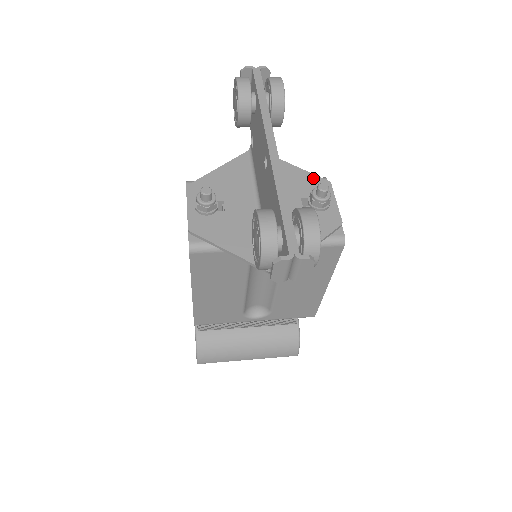
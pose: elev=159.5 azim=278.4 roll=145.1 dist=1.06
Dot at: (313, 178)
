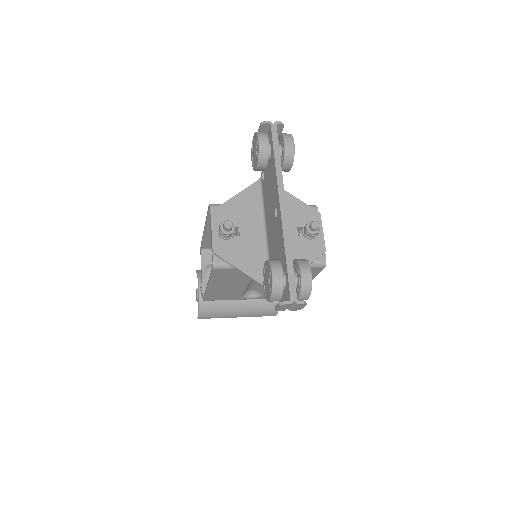
Dot at: (307, 209)
